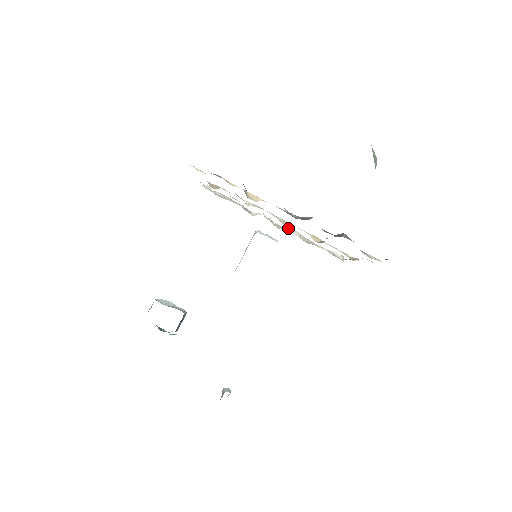
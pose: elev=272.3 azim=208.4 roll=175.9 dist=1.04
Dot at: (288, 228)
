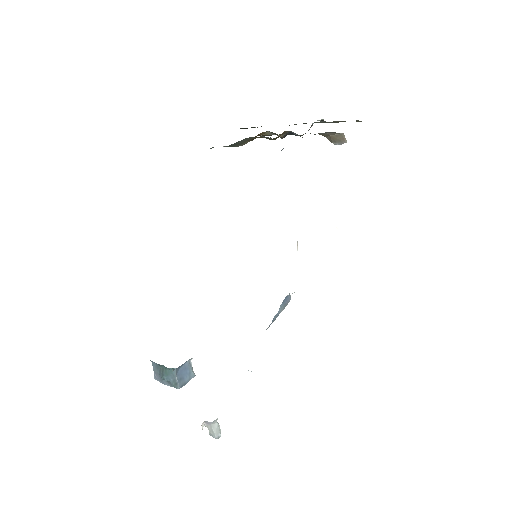
Dot at: occluded
